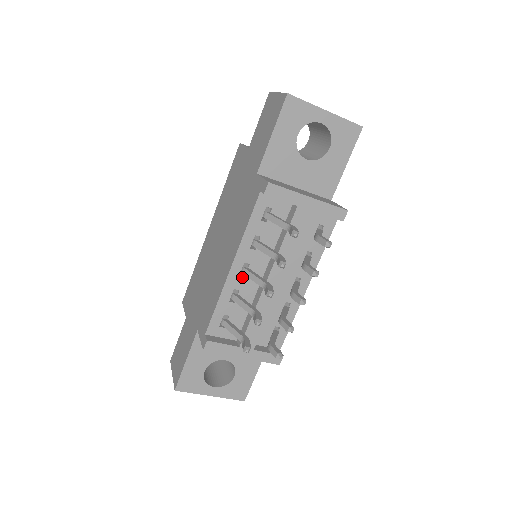
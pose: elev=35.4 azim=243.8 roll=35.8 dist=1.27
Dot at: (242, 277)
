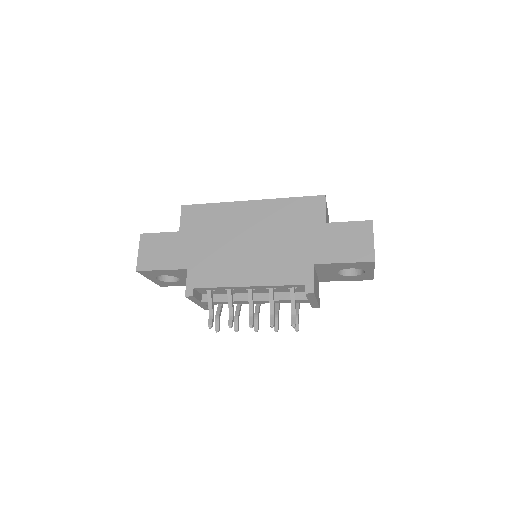
Dot at: (245, 289)
